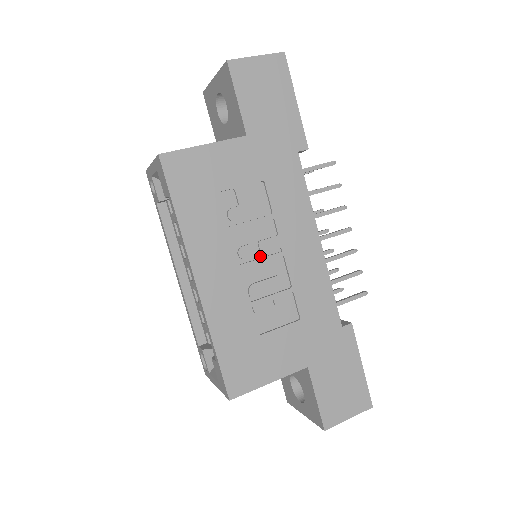
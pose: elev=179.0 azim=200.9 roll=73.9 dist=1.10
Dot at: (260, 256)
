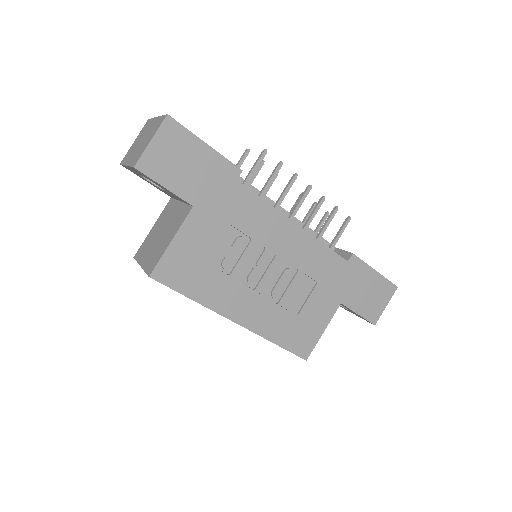
Dot at: (264, 271)
